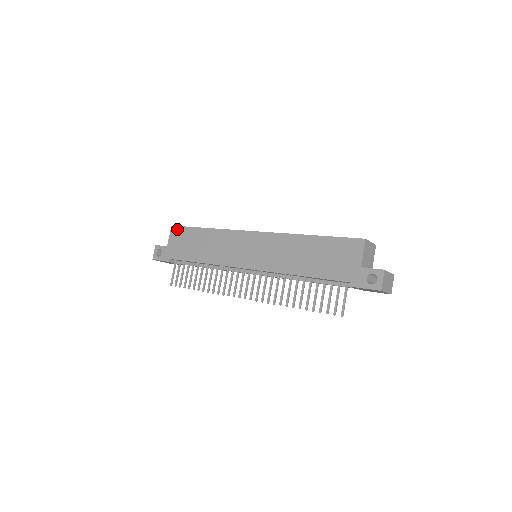
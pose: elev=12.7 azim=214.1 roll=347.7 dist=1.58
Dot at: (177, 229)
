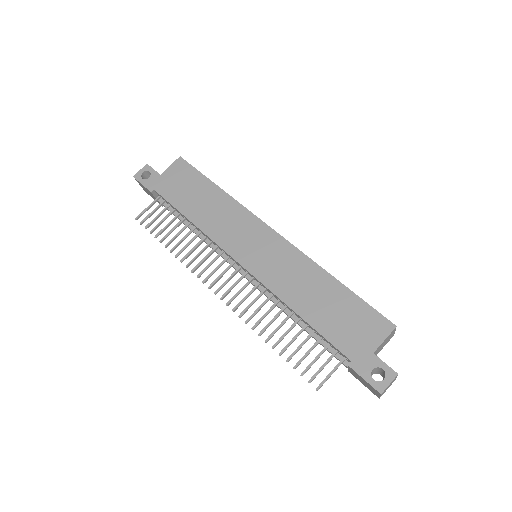
Dot at: (184, 165)
